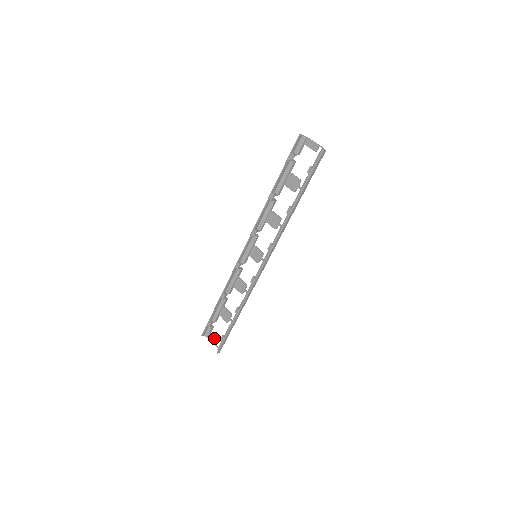
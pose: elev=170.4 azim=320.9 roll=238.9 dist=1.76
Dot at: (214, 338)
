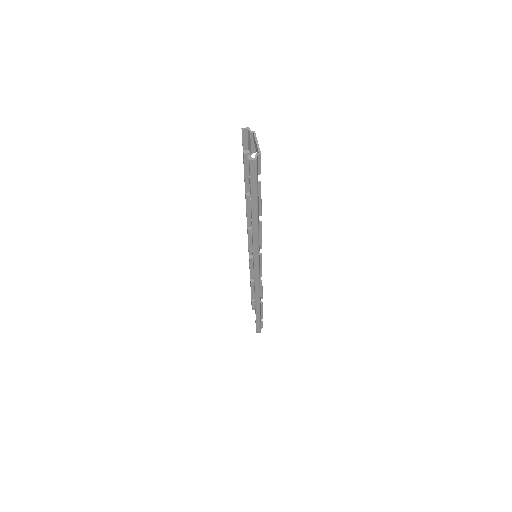
Dot at: occluded
